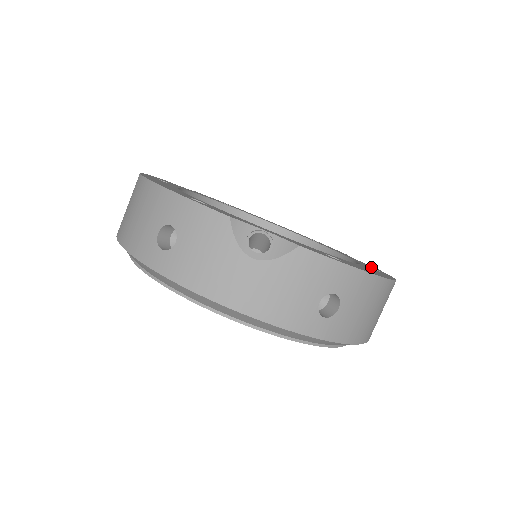
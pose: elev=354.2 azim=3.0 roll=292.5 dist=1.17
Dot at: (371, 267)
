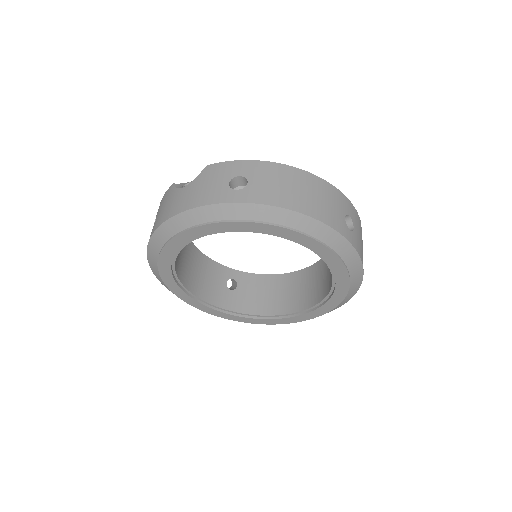
Dot at: occluded
